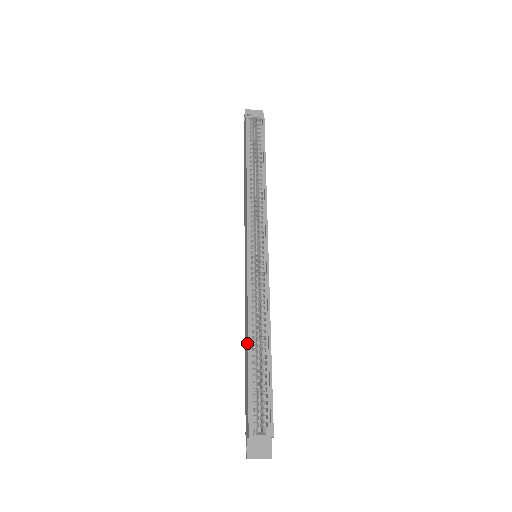
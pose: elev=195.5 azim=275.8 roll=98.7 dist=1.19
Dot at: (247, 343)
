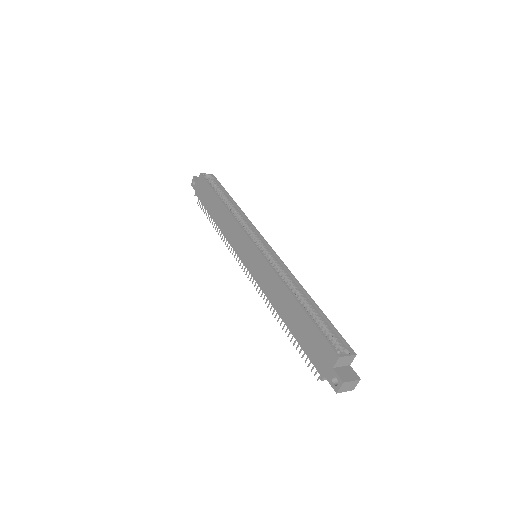
Dot at: (292, 300)
